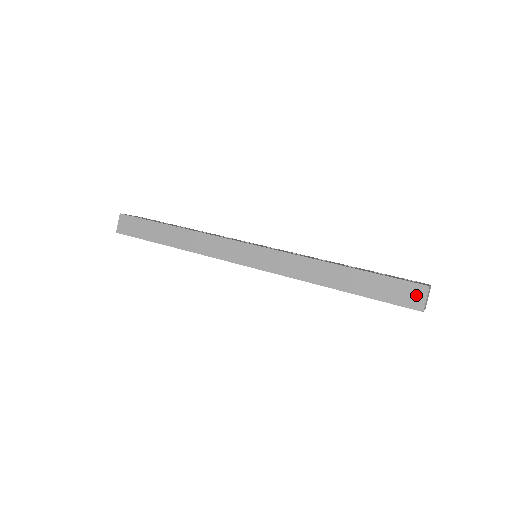
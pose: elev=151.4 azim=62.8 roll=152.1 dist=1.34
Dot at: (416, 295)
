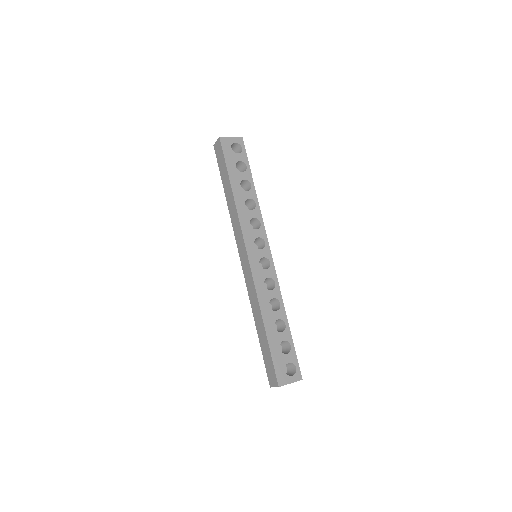
Dot at: (273, 380)
